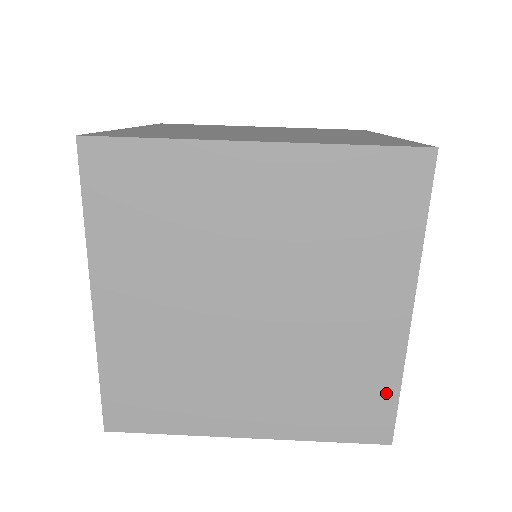
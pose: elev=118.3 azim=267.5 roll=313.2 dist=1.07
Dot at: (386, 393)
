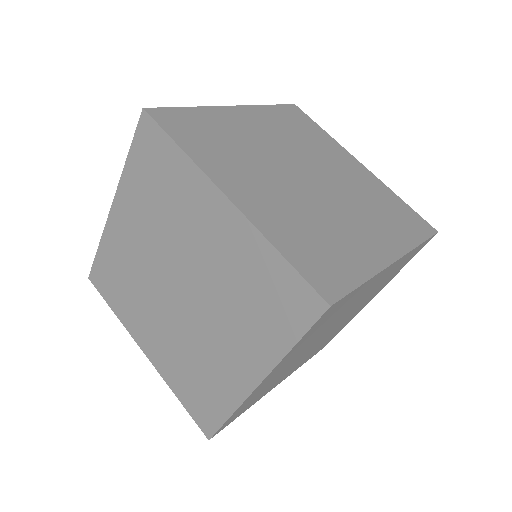
Dot at: (401, 204)
